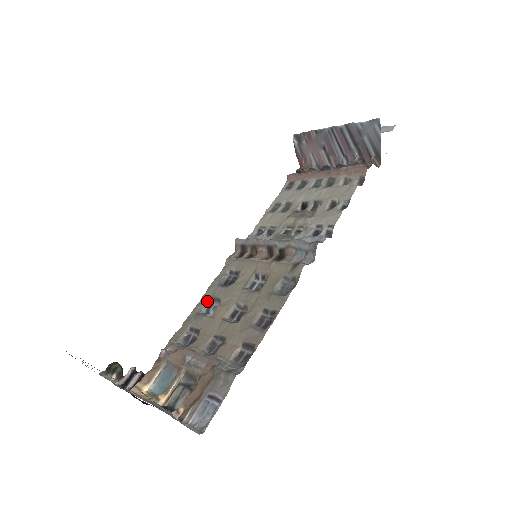
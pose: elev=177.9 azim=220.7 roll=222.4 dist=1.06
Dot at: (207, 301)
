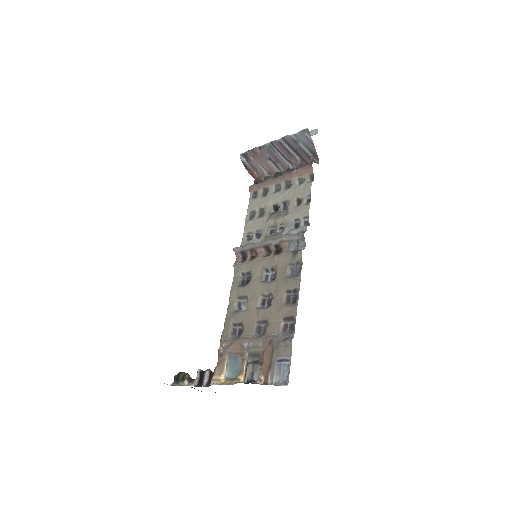
Dot at: (235, 301)
